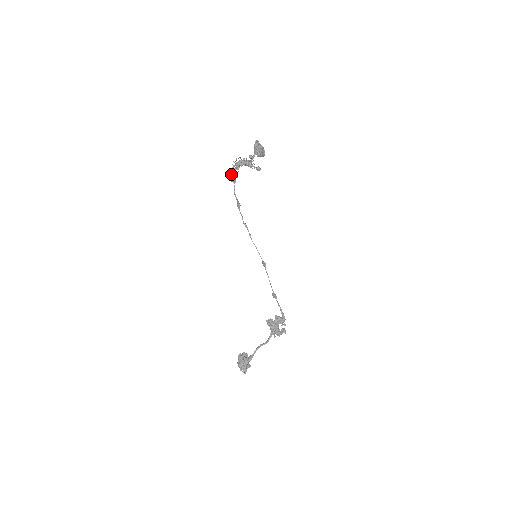
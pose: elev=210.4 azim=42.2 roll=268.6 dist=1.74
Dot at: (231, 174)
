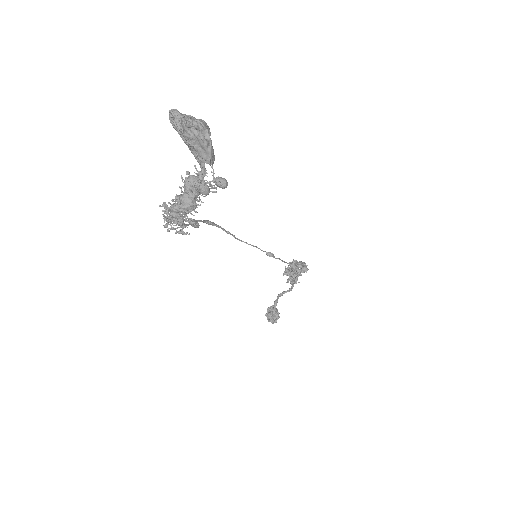
Dot at: occluded
